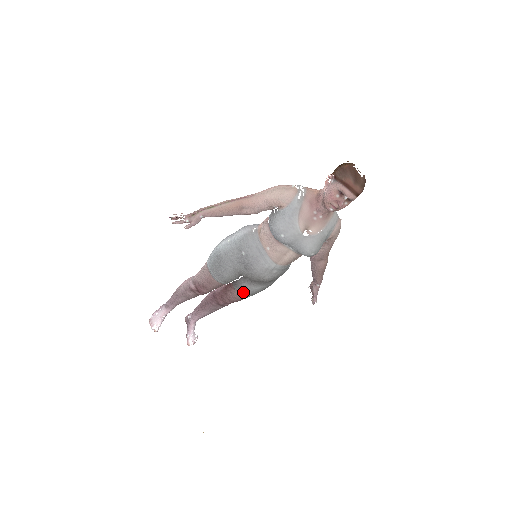
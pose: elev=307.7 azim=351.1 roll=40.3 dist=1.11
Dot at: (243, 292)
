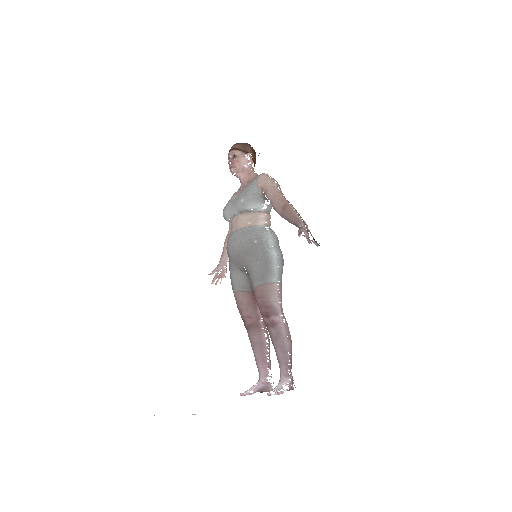
Dot at: (253, 285)
